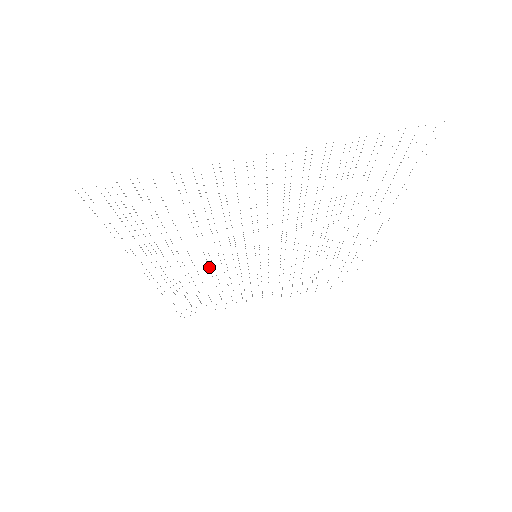
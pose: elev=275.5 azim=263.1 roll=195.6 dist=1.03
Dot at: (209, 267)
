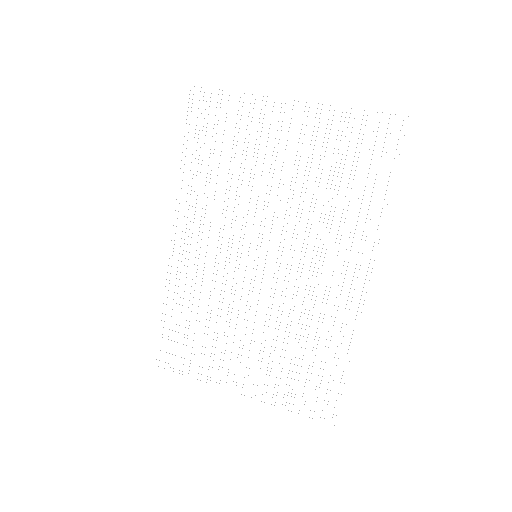
Dot at: occluded
